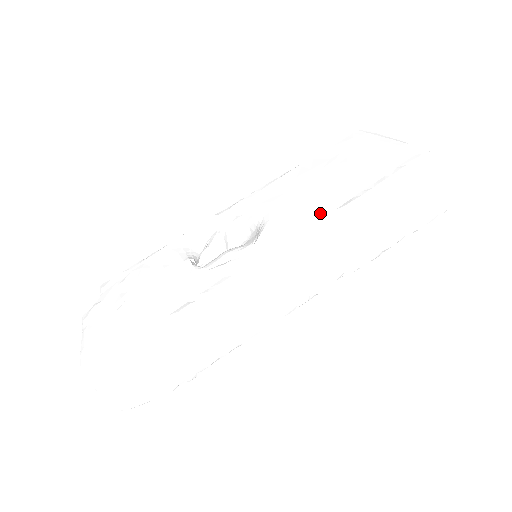
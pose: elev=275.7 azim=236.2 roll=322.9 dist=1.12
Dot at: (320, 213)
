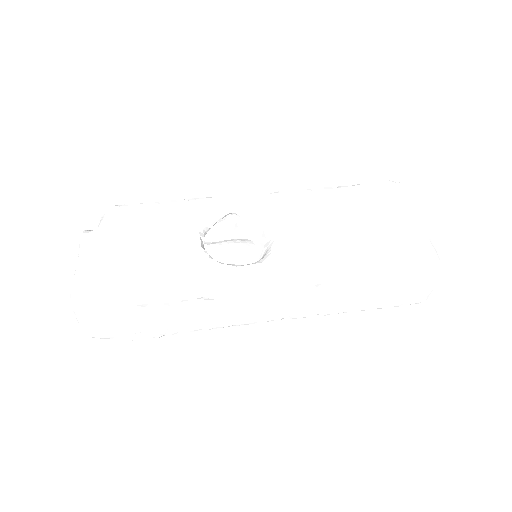
Dot at: (328, 267)
